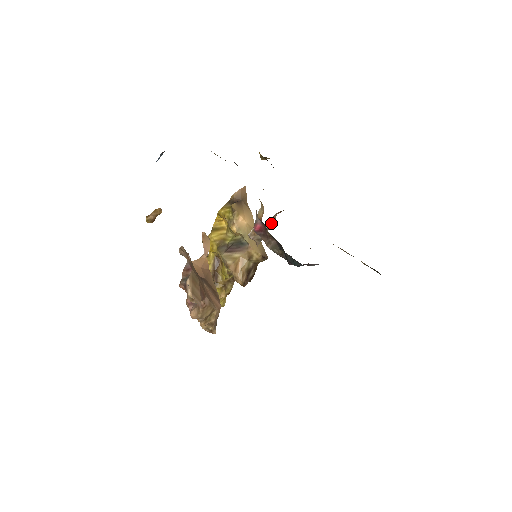
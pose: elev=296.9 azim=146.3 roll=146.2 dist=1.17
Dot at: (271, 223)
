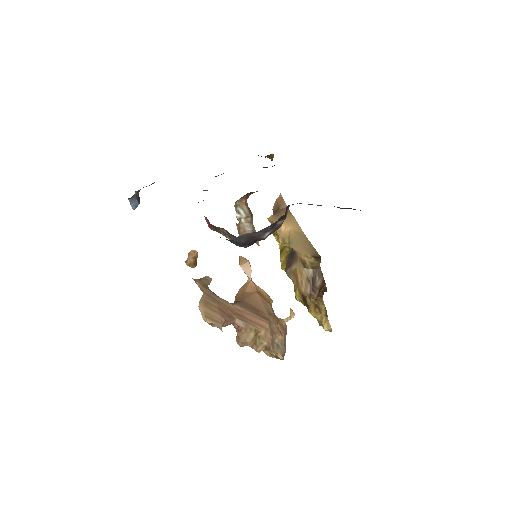
Dot at: (241, 214)
